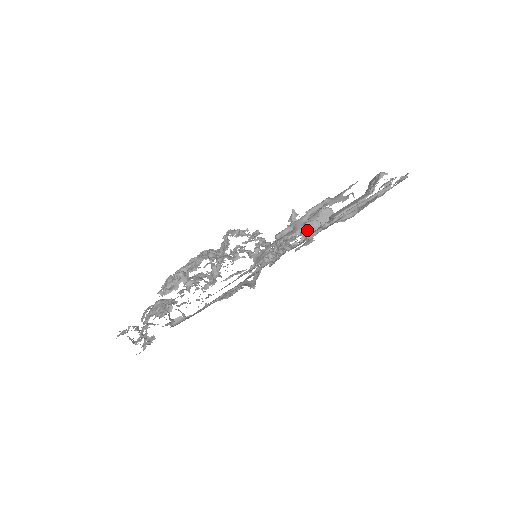
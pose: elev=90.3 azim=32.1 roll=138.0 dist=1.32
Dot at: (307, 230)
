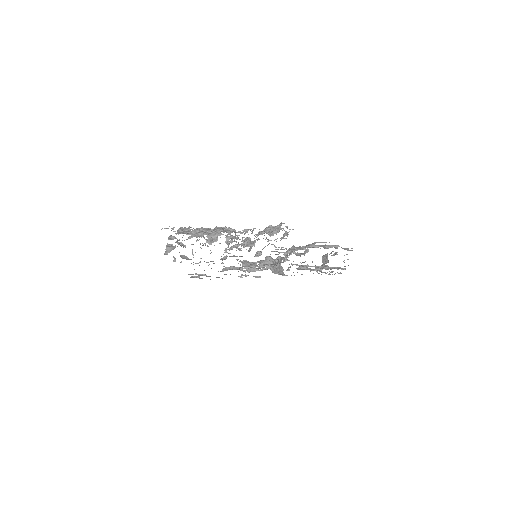
Dot at: (272, 268)
